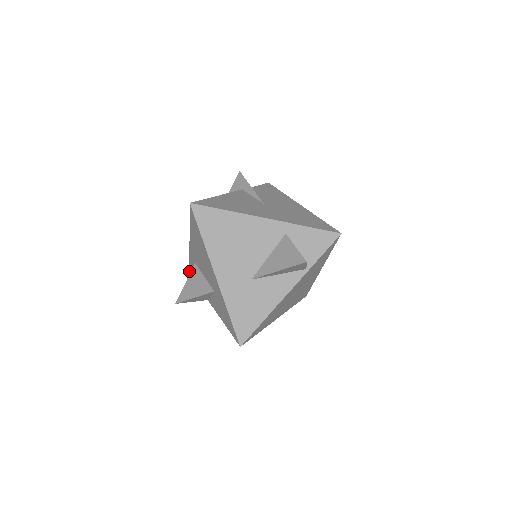
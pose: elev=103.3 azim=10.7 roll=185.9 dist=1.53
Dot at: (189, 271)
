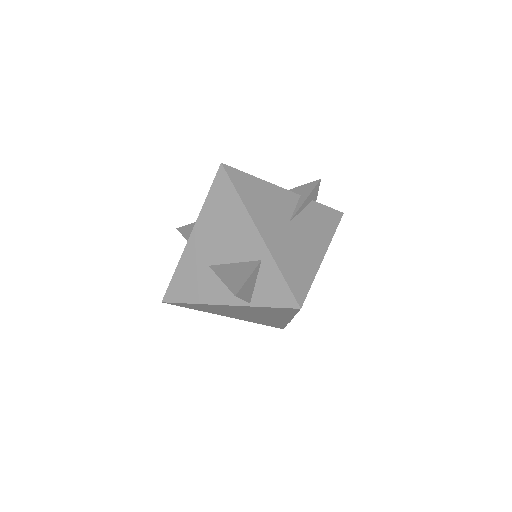
Dot at: occluded
